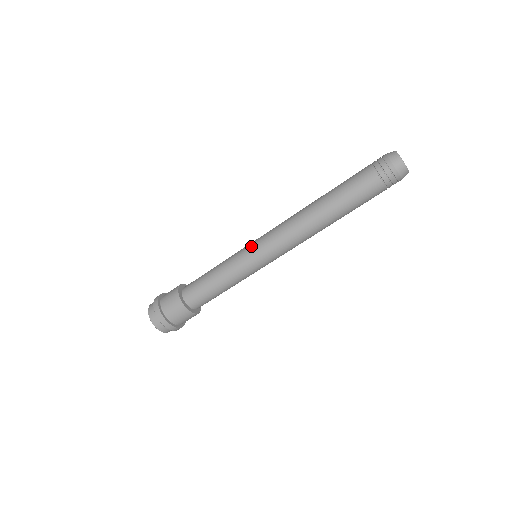
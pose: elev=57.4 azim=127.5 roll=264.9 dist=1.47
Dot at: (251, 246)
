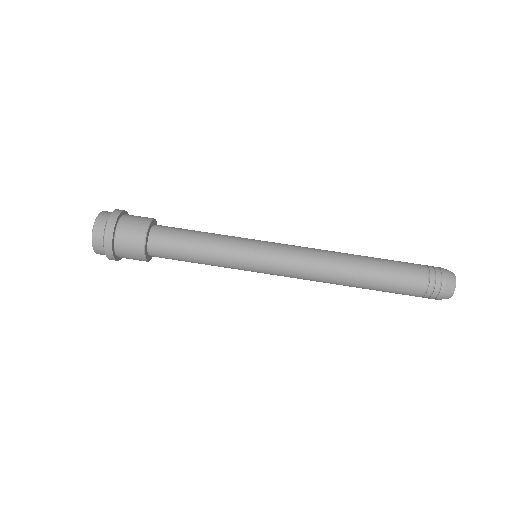
Dot at: (262, 248)
